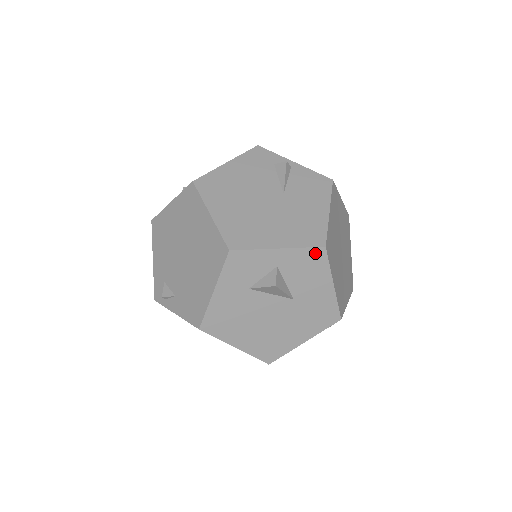
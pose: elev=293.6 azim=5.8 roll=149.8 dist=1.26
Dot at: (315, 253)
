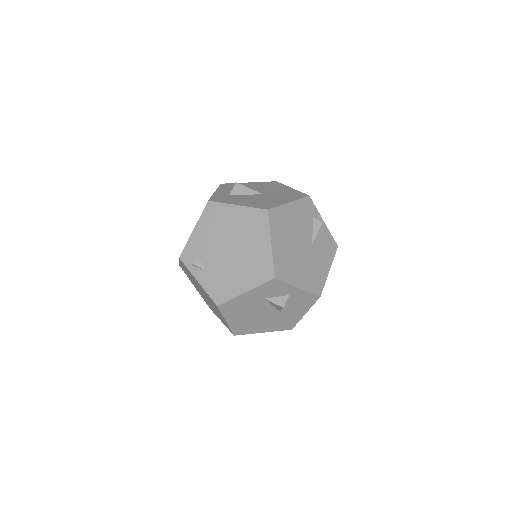
Dot at: (313, 297)
